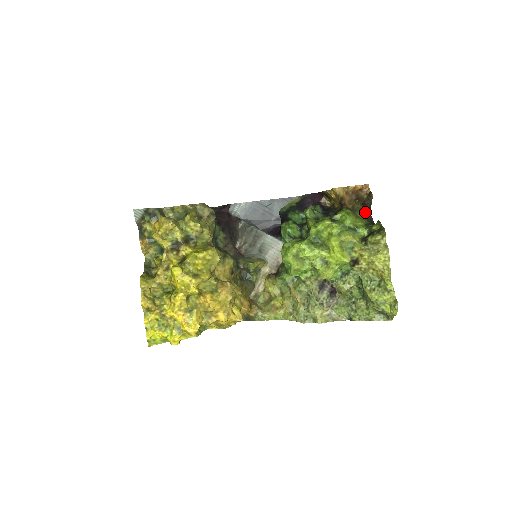
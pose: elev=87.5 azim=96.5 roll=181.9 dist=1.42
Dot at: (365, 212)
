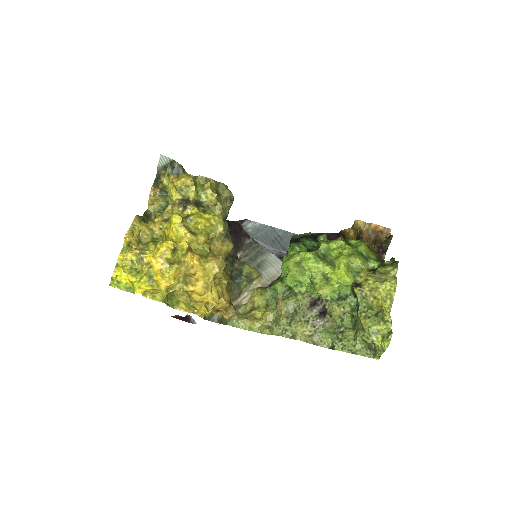
Dot at: (379, 255)
